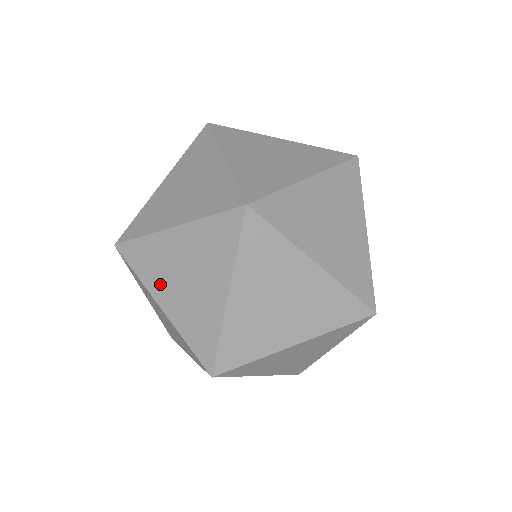
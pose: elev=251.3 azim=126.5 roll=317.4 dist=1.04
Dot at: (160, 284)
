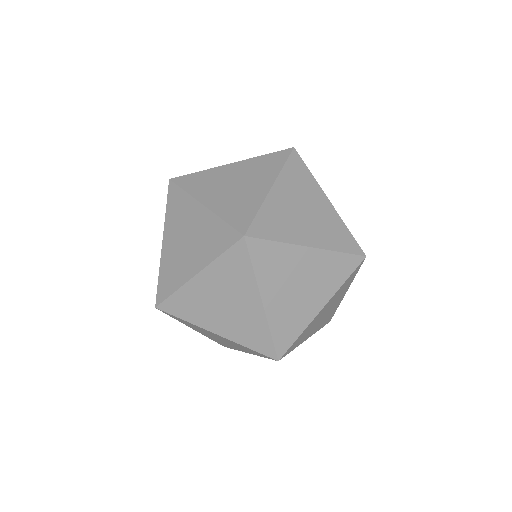
Dot at: (206, 318)
